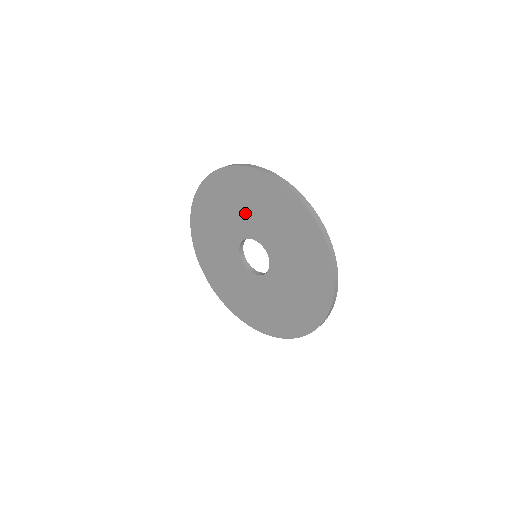
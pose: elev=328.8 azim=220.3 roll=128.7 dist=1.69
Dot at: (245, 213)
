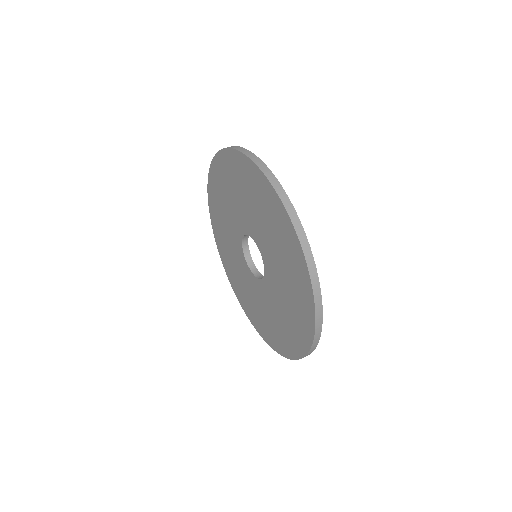
Dot at: (236, 205)
